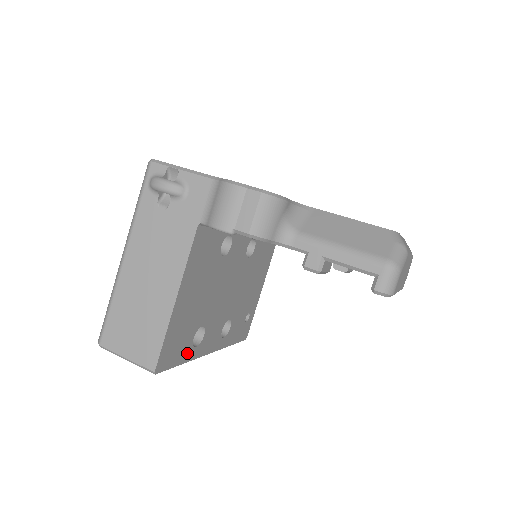
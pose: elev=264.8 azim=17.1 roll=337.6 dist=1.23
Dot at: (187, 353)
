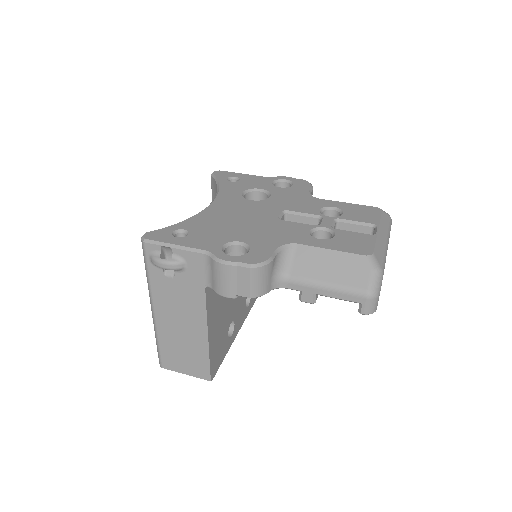
Dot at: (227, 346)
